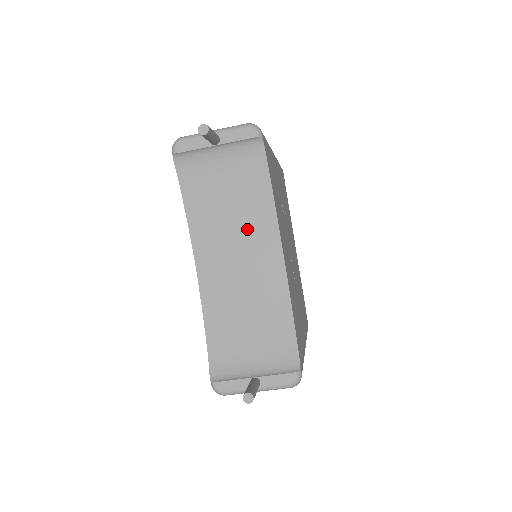
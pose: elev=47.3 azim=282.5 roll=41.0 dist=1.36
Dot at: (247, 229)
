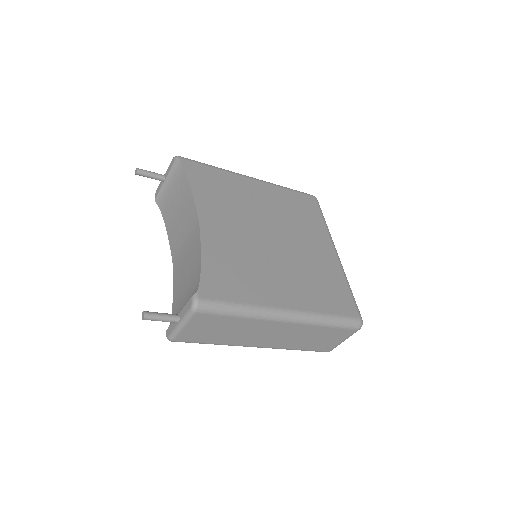
Dot at: (186, 220)
